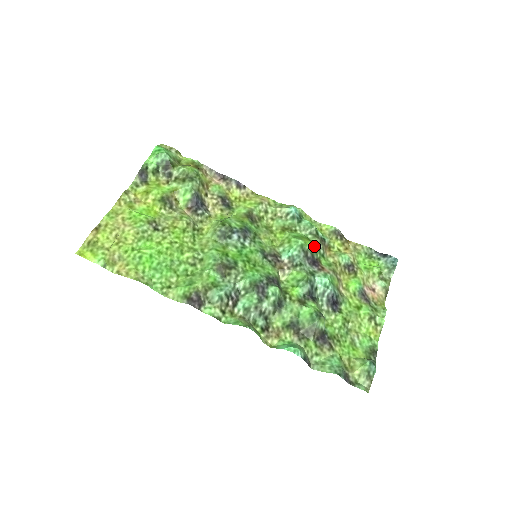
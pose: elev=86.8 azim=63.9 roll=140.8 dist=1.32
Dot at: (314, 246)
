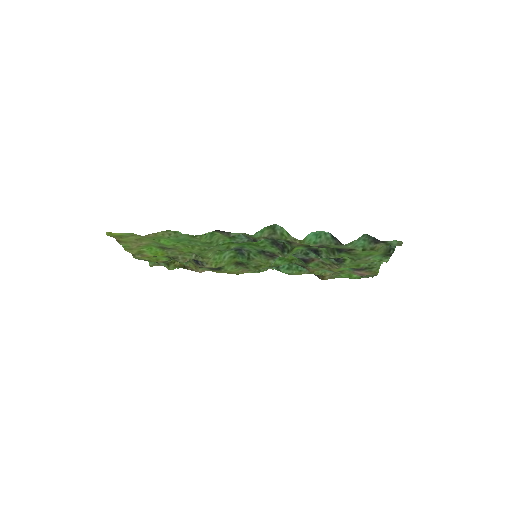
Dot at: (298, 261)
